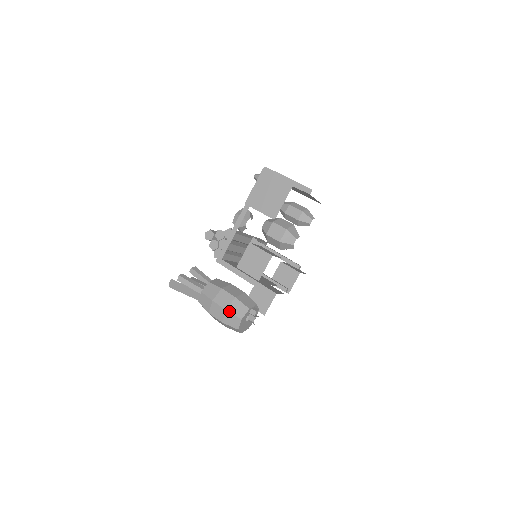
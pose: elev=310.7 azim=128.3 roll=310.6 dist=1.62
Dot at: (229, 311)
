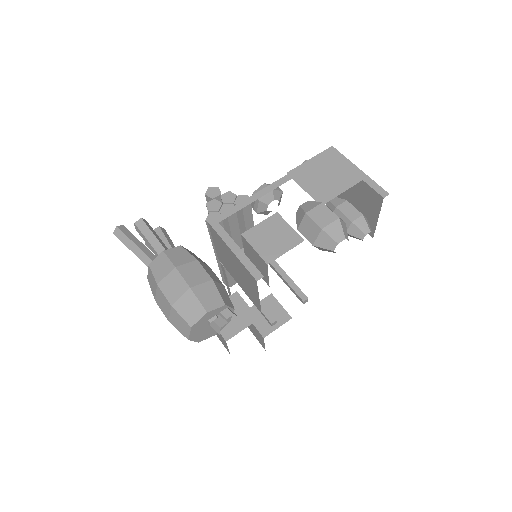
Dot at: (194, 291)
